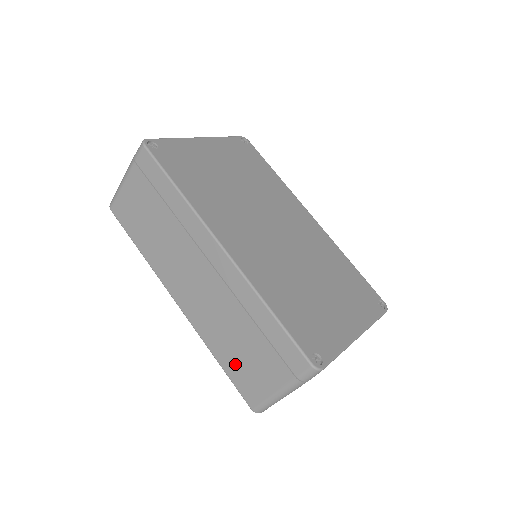
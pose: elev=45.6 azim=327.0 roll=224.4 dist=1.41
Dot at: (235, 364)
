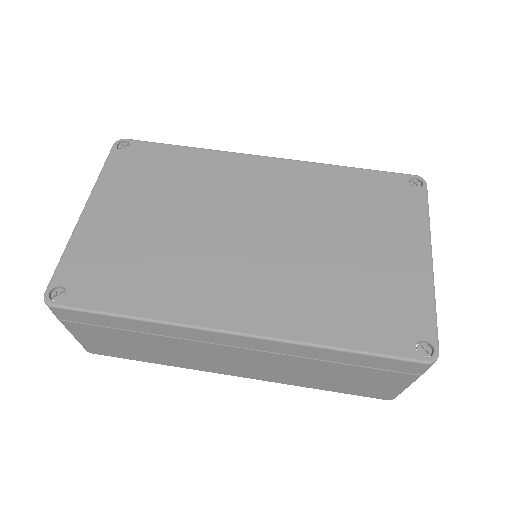
Dot at: (341, 386)
